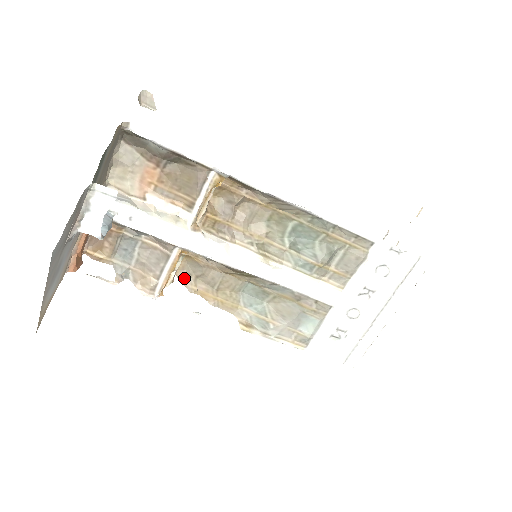
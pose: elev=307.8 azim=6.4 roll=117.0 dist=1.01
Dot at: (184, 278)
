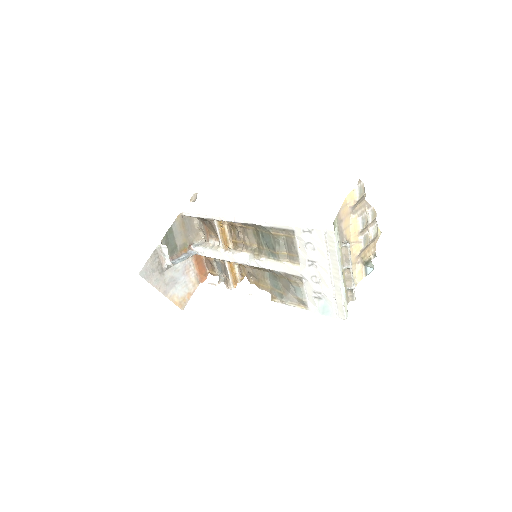
Dot at: (248, 276)
